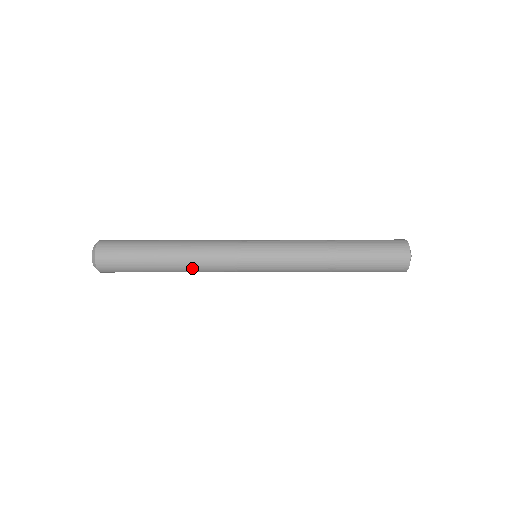
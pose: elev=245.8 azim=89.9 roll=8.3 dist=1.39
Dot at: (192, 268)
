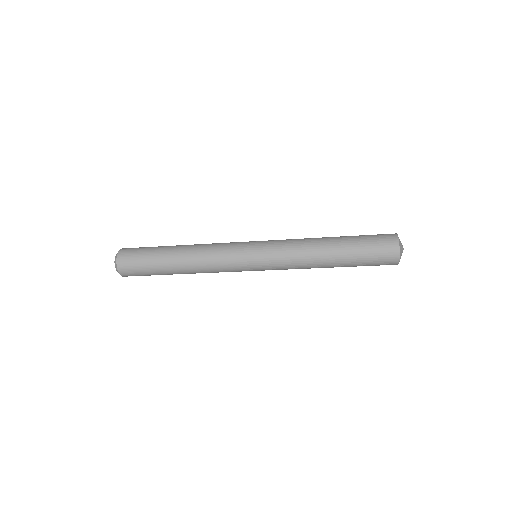
Dot at: occluded
